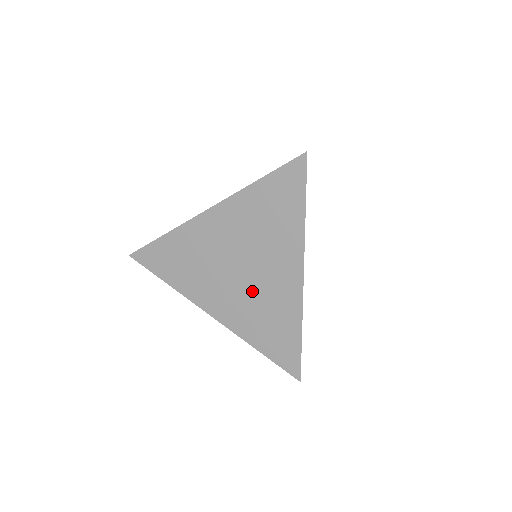
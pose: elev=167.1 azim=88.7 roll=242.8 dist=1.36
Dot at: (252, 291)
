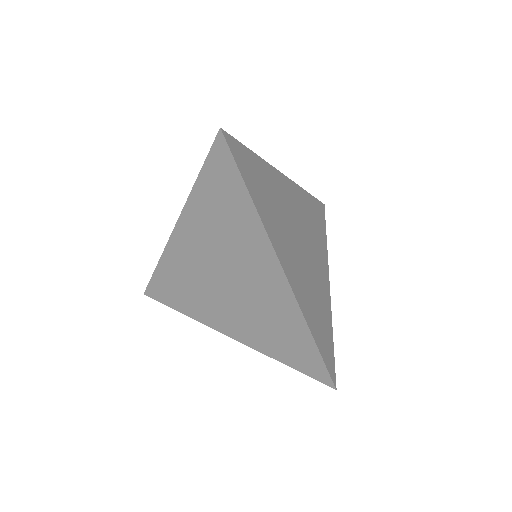
Dot at: (247, 300)
